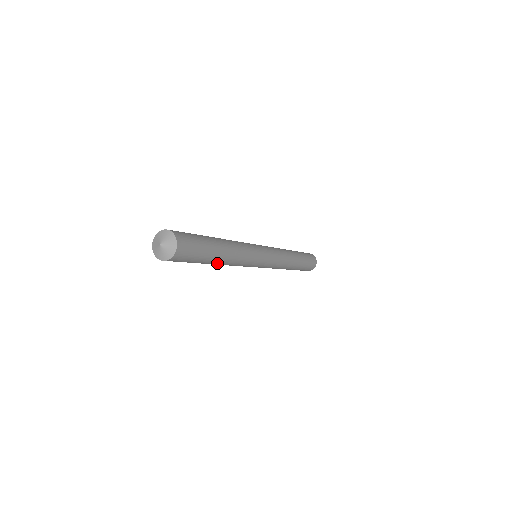
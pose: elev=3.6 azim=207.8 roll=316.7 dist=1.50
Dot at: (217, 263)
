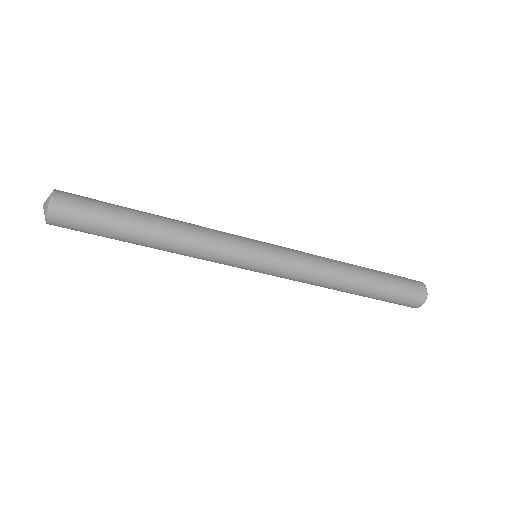
Dot at: (149, 244)
